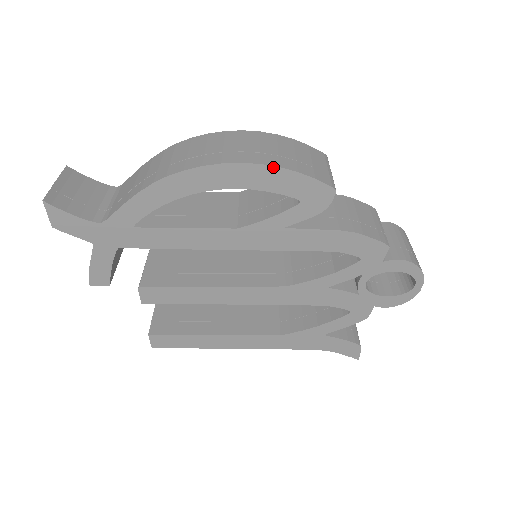
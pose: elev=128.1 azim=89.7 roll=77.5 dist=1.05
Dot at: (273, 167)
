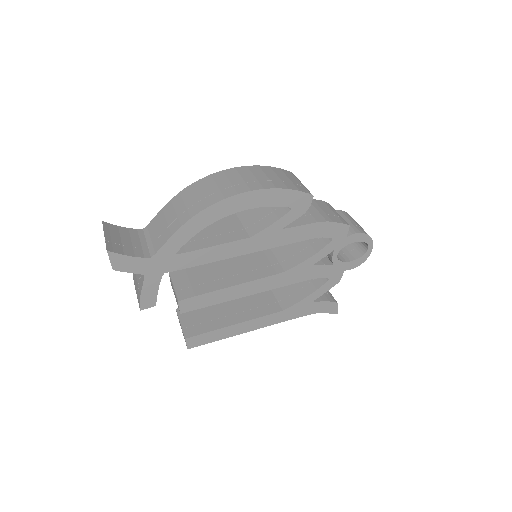
Dot at: (272, 189)
